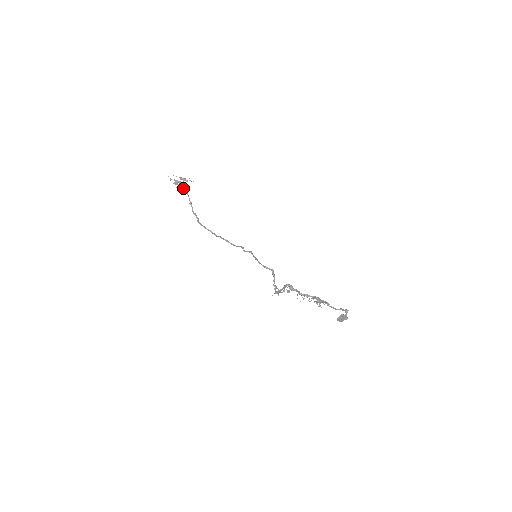
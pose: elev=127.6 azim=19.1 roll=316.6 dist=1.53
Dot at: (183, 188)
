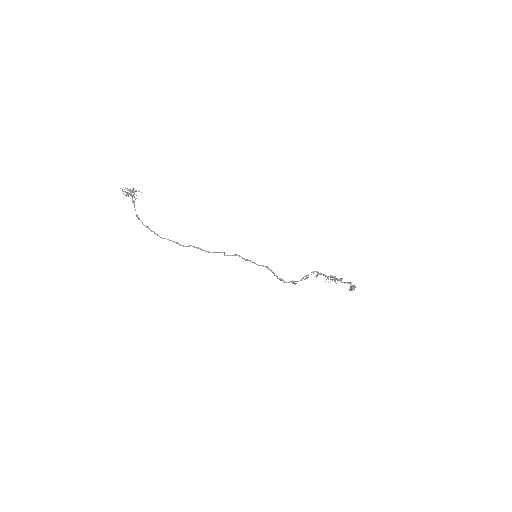
Dot at: (132, 200)
